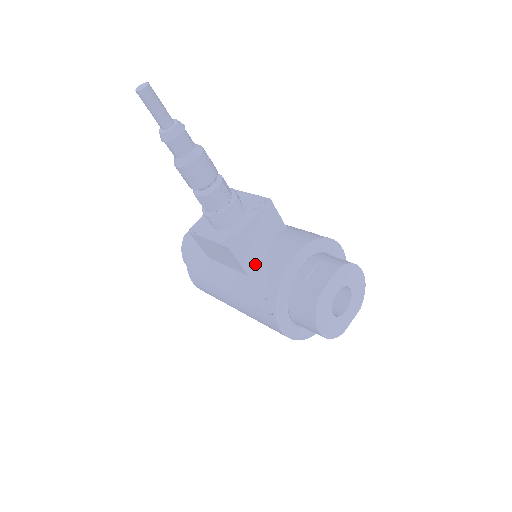
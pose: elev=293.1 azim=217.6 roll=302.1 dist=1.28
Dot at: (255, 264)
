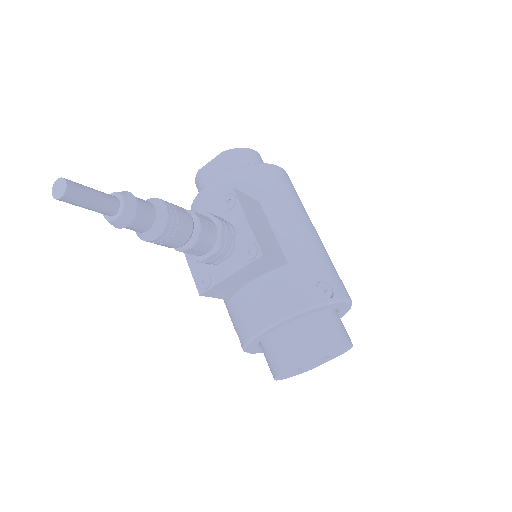
Dot at: (236, 297)
